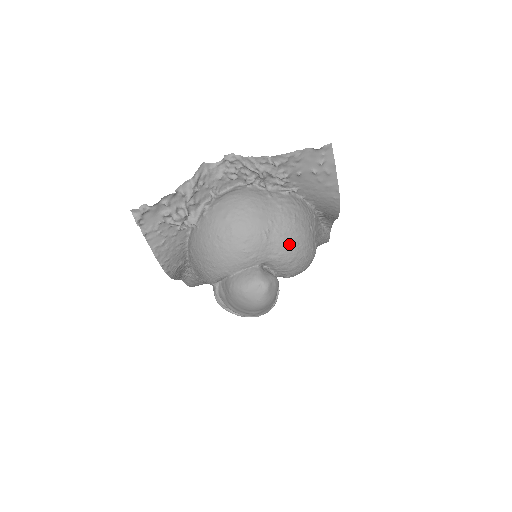
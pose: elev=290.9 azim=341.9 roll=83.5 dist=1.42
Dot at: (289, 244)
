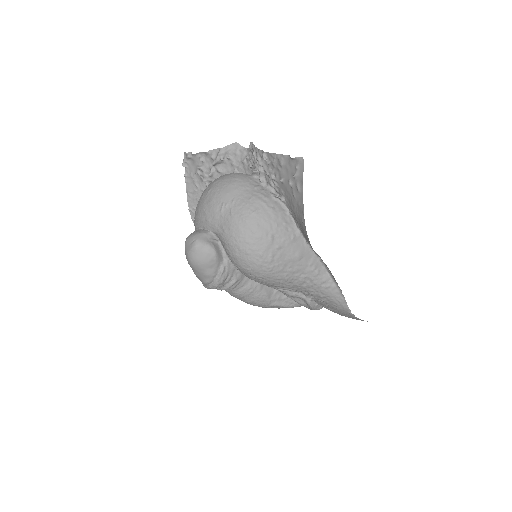
Dot at: (234, 227)
